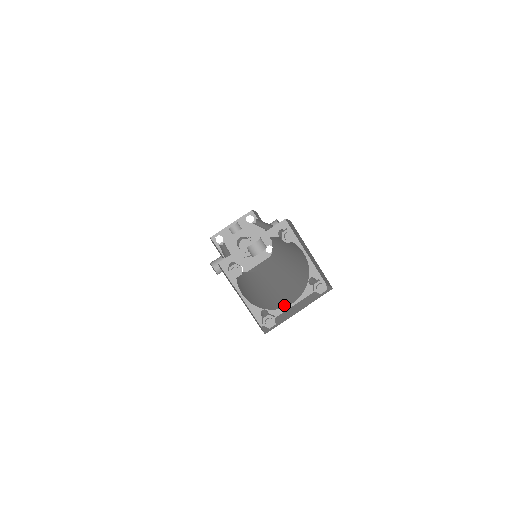
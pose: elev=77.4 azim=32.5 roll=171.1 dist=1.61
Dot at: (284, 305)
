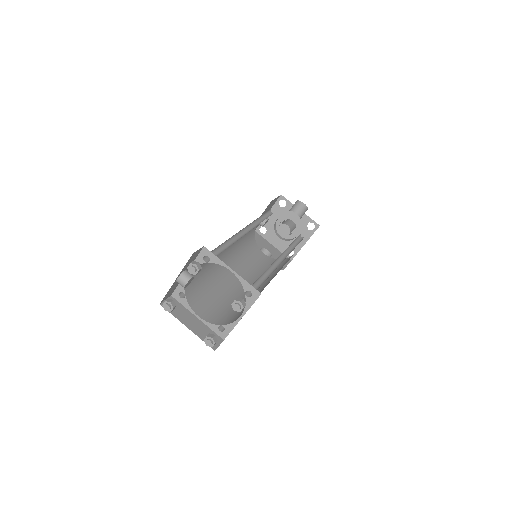
Dot at: occluded
